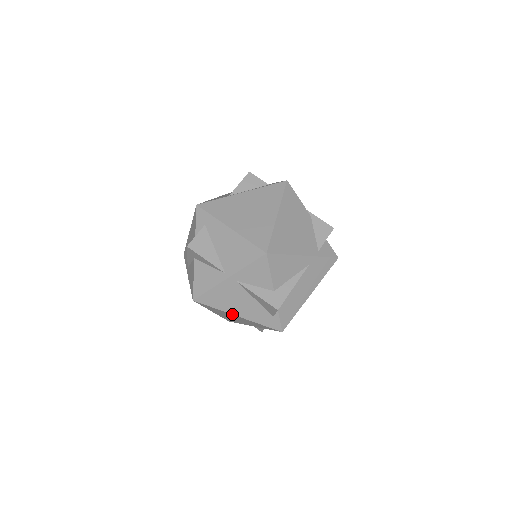
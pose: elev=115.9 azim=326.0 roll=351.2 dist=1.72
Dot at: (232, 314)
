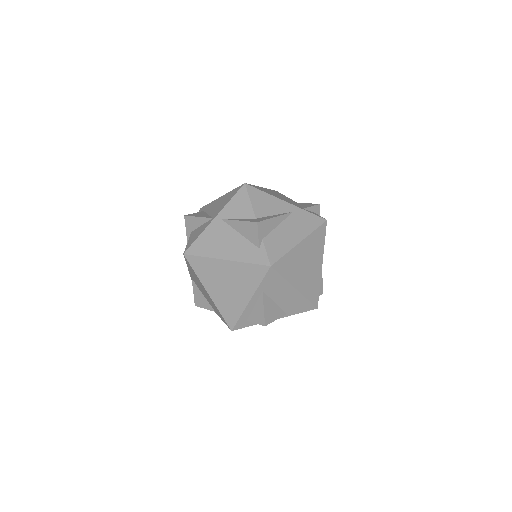
Dot at: (219, 259)
